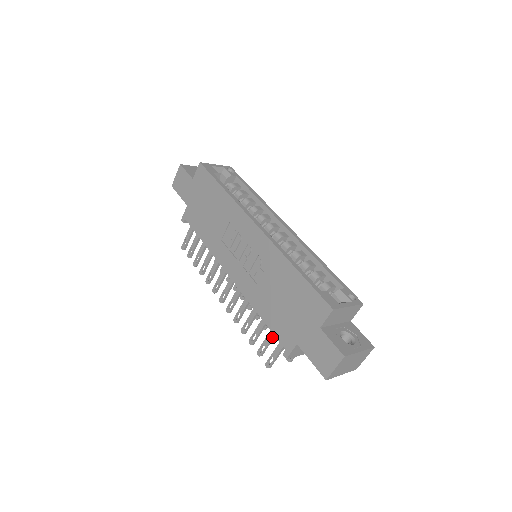
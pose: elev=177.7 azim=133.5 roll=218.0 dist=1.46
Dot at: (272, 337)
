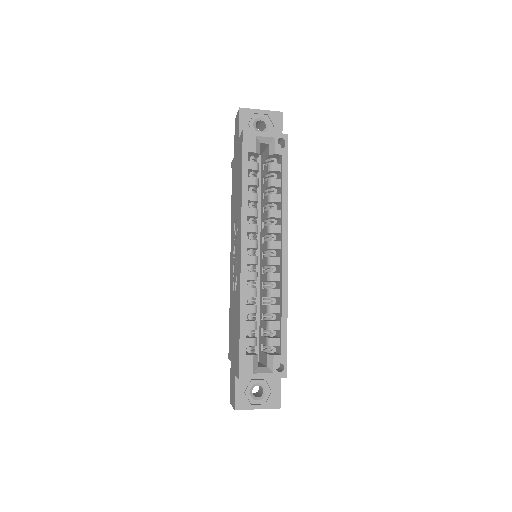
Dot at: occluded
